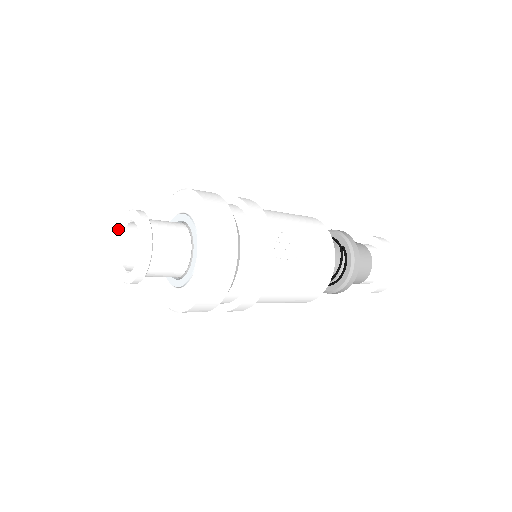
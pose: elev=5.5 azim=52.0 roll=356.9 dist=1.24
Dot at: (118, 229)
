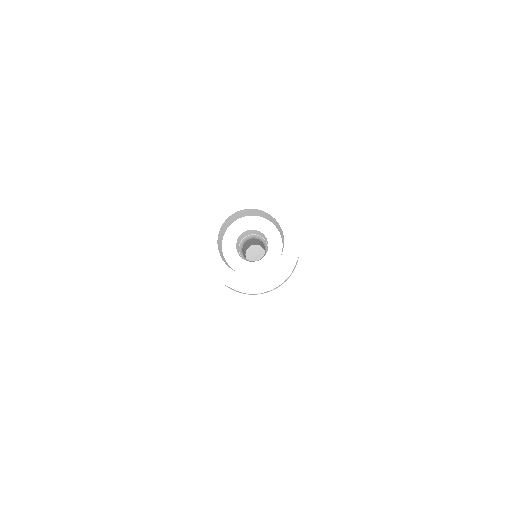
Dot at: (236, 196)
